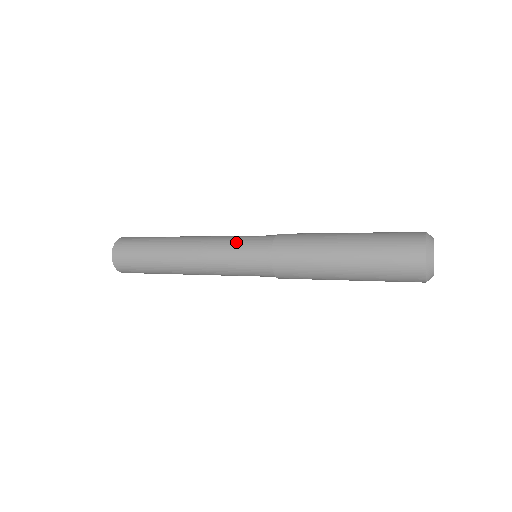
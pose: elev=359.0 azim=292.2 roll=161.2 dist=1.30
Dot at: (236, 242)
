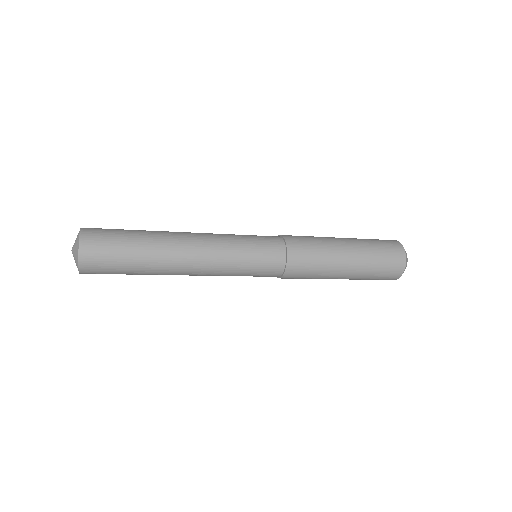
Dot at: occluded
